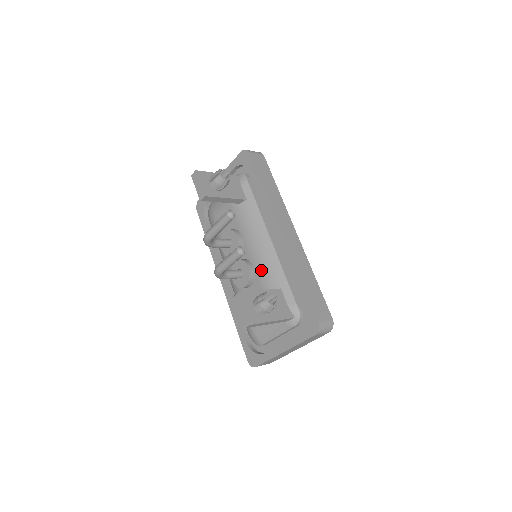
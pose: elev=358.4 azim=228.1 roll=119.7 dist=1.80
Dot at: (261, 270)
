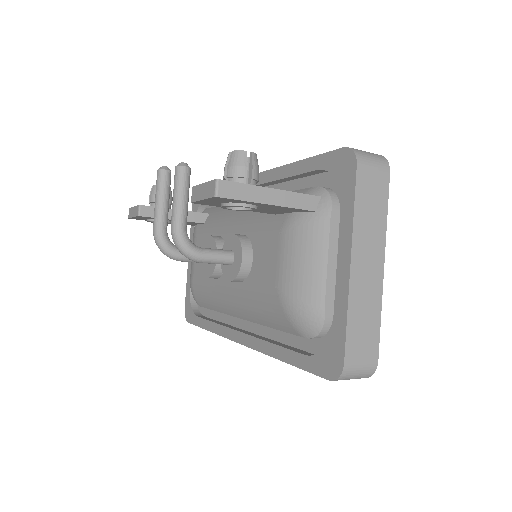
Dot at: (250, 223)
